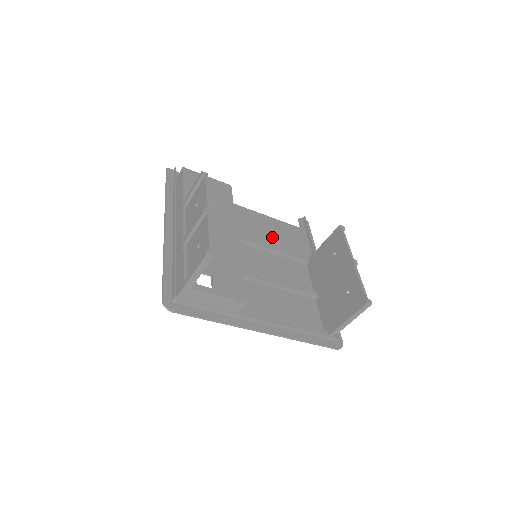
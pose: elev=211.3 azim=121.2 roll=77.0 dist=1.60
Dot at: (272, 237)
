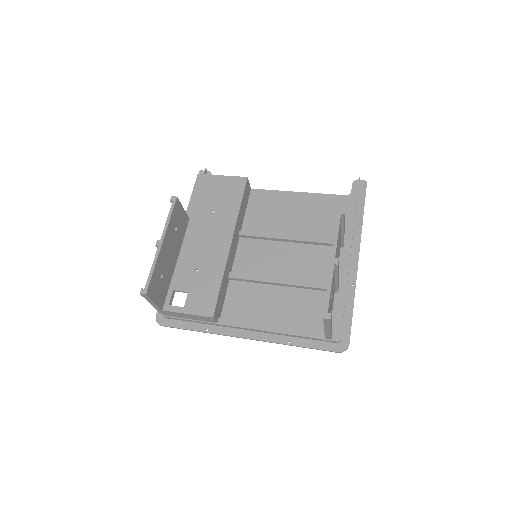
Dot at: (300, 220)
